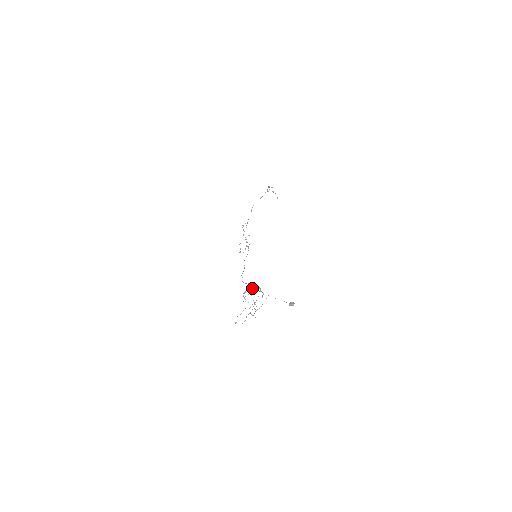
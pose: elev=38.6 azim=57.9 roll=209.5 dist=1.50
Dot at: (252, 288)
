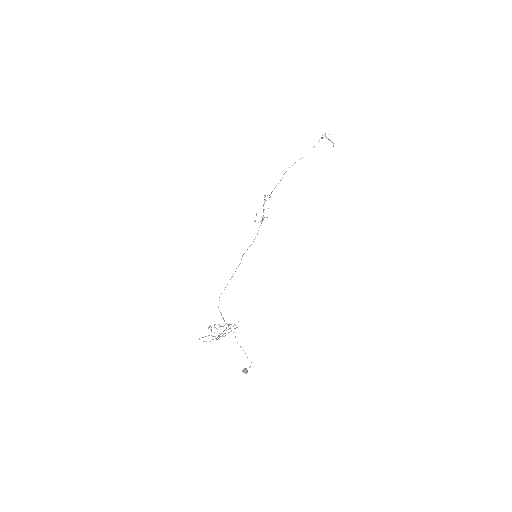
Dot at: (219, 325)
